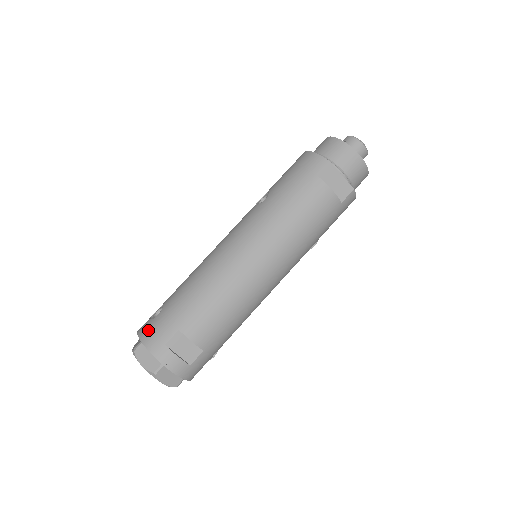
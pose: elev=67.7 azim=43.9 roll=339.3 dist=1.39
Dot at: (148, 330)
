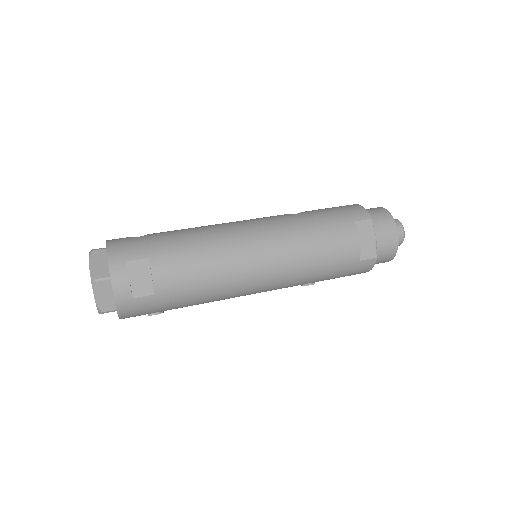
Dot at: (120, 241)
